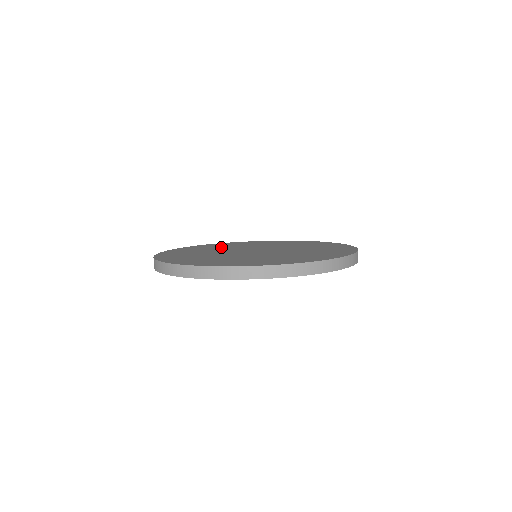
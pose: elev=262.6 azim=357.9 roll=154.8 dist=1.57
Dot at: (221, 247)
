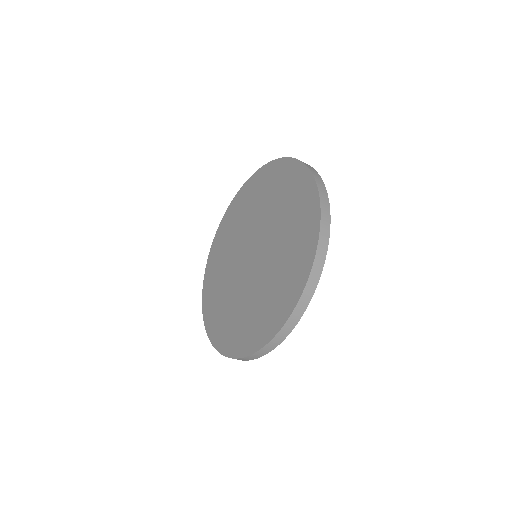
Dot at: (256, 204)
